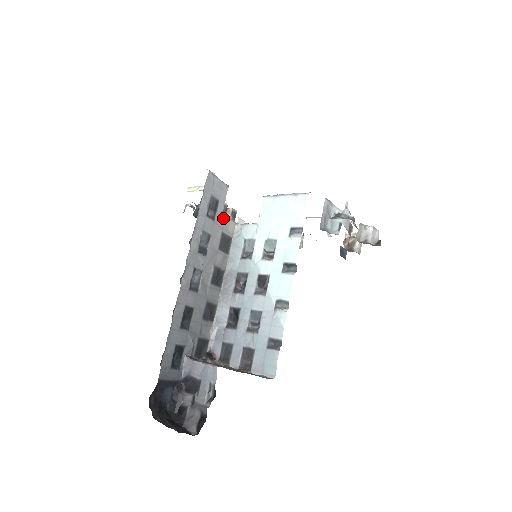
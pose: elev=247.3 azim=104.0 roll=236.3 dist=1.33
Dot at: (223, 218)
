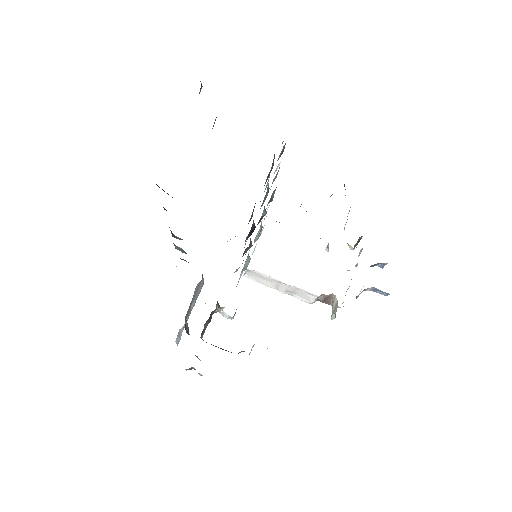
Dot at: occluded
